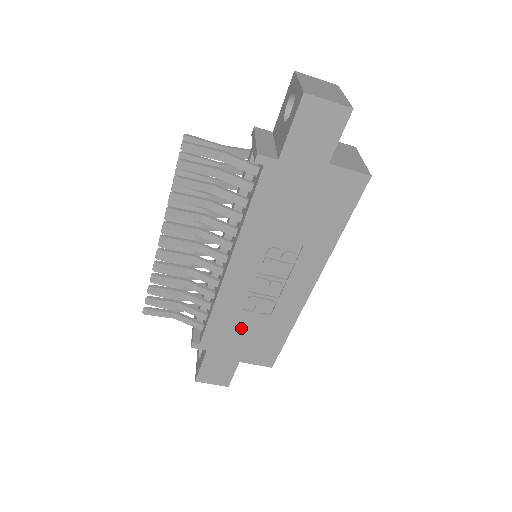
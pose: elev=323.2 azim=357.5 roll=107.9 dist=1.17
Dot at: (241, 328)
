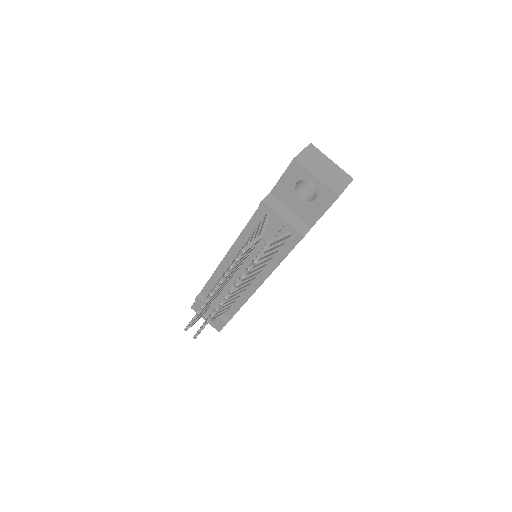
Dot at: occluded
